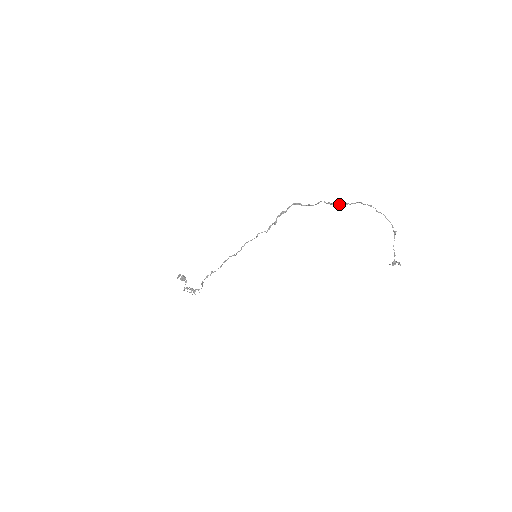
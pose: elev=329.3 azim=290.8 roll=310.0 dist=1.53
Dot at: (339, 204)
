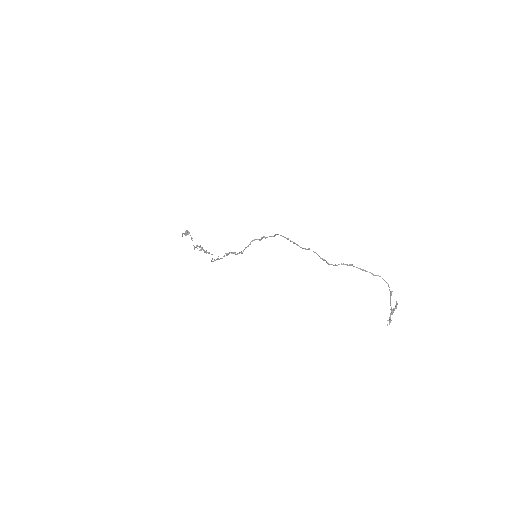
Dot at: (331, 264)
